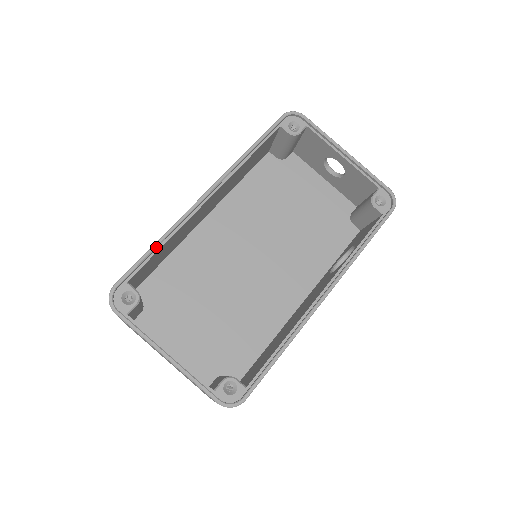
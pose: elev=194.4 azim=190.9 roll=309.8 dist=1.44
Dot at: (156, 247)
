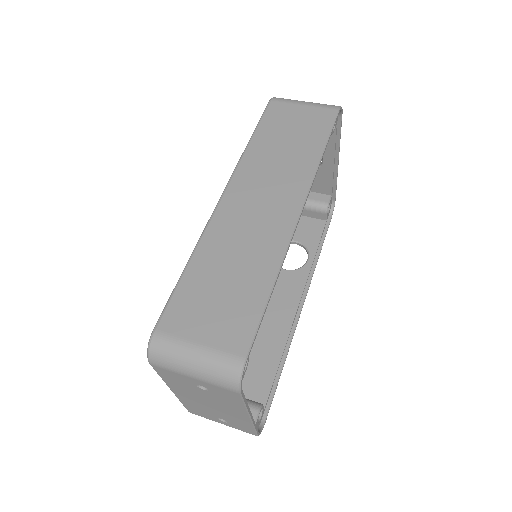
Dot at: (271, 293)
